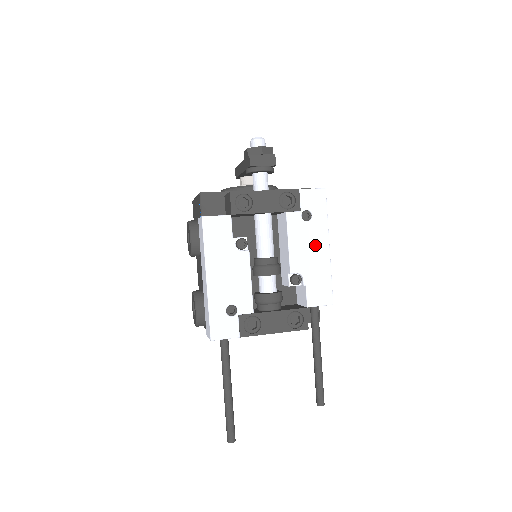
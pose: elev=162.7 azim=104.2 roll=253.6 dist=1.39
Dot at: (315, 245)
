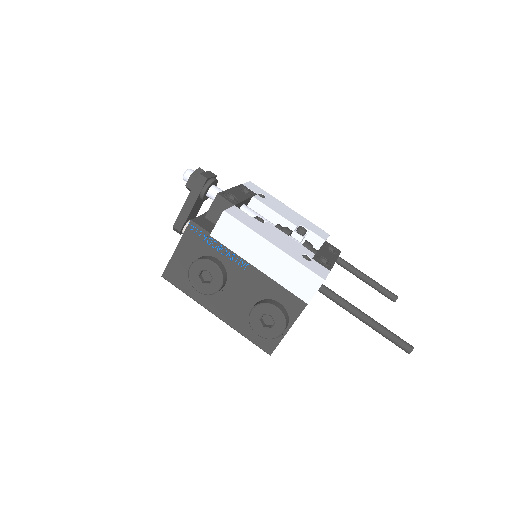
Dot at: (284, 209)
